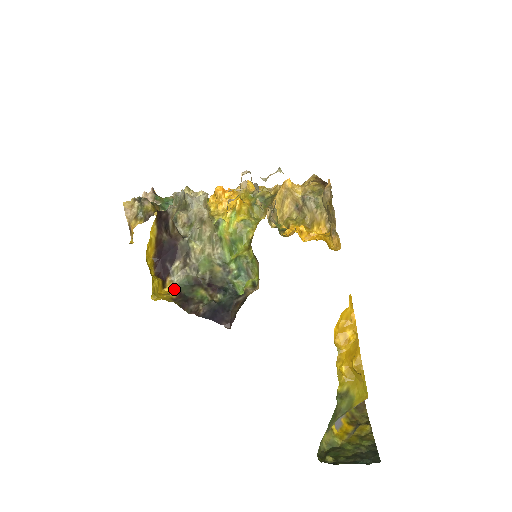
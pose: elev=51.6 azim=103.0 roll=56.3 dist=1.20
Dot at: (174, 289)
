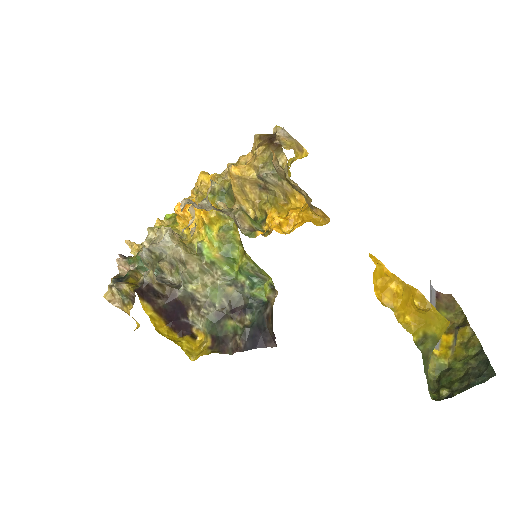
Dot at: (205, 335)
